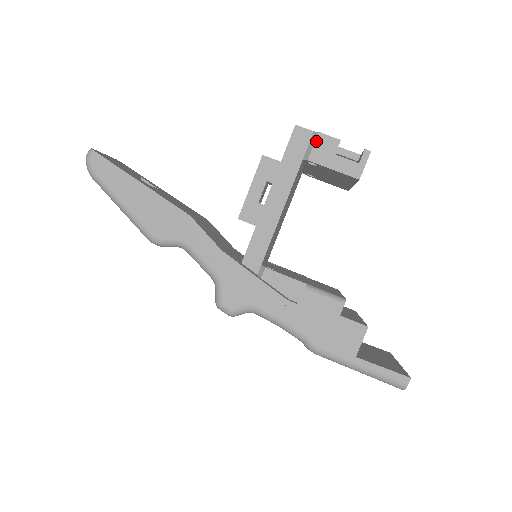
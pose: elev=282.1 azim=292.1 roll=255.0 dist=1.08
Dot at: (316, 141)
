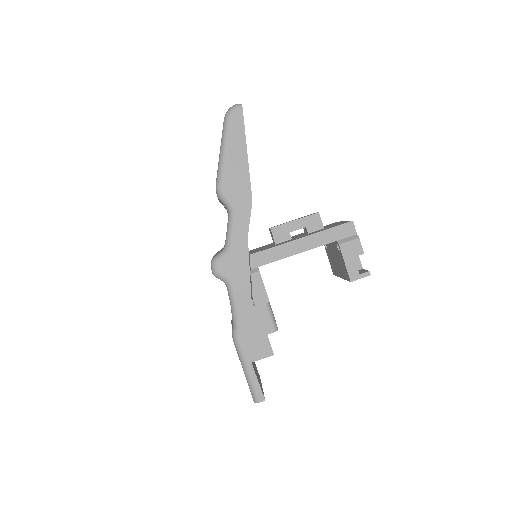
Dot at: (353, 240)
